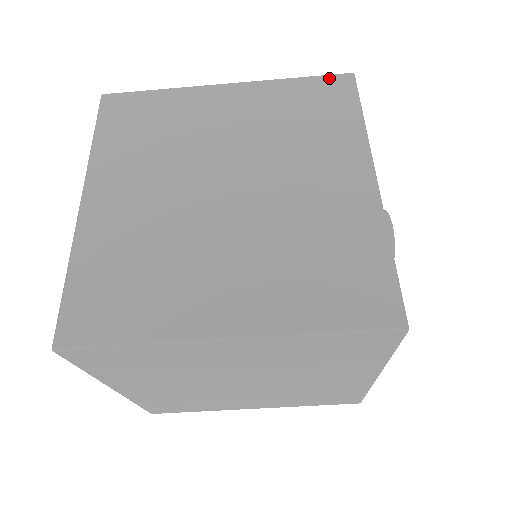
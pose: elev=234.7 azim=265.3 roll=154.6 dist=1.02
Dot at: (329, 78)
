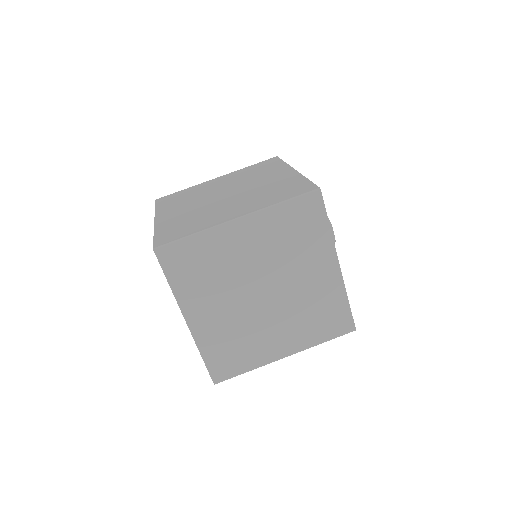
Dot at: (266, 161)
